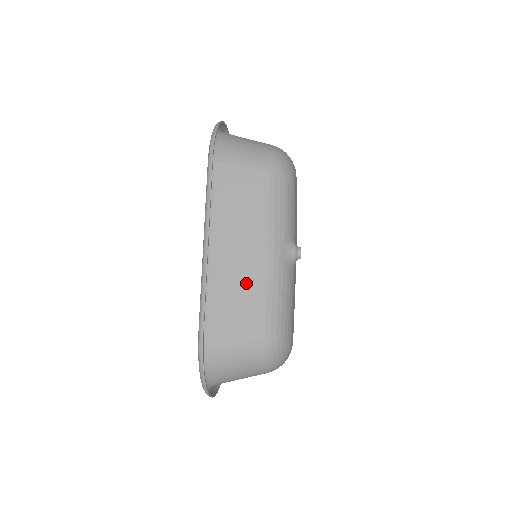
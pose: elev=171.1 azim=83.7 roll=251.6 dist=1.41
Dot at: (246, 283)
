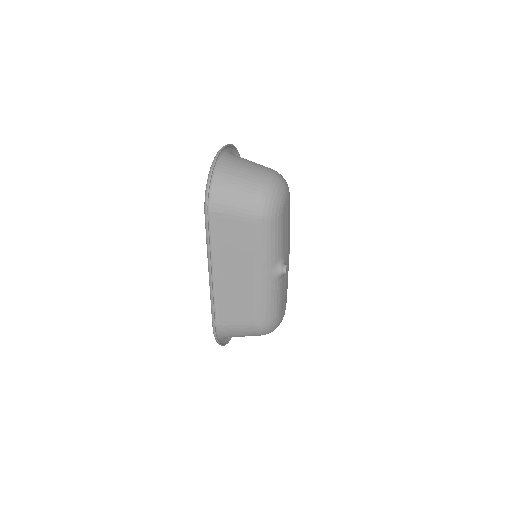
Dot at: (243, 297)
